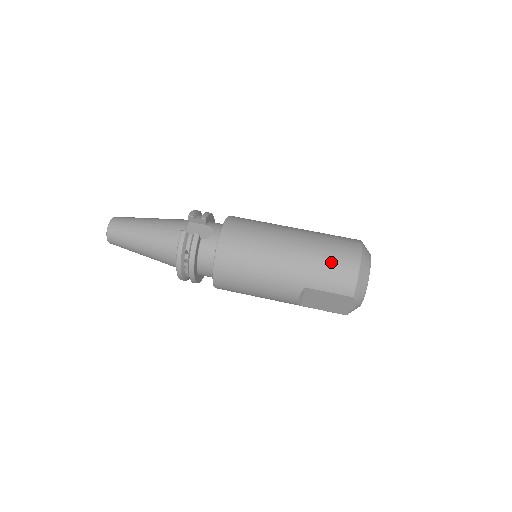
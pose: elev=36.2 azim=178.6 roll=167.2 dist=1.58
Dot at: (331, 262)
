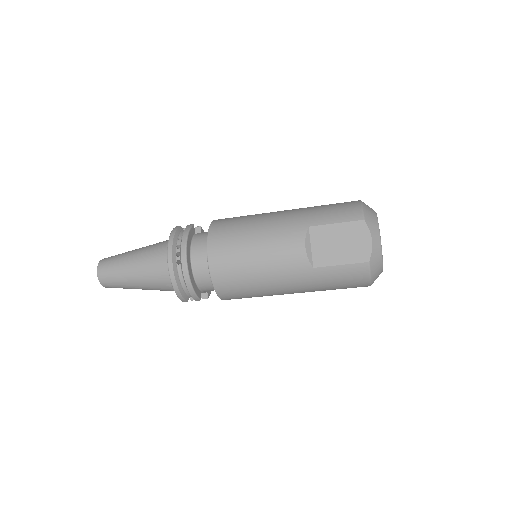
Dot at: (330, 205)
